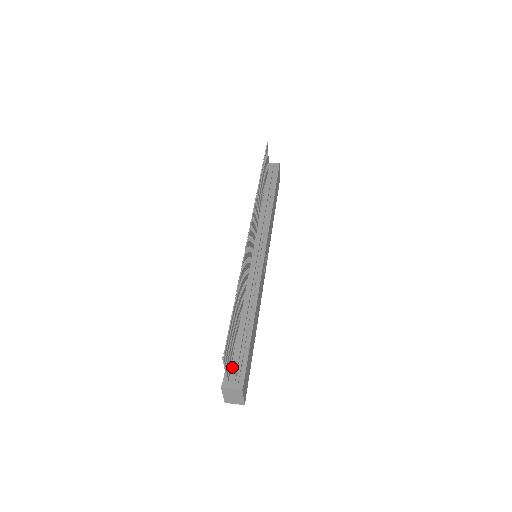
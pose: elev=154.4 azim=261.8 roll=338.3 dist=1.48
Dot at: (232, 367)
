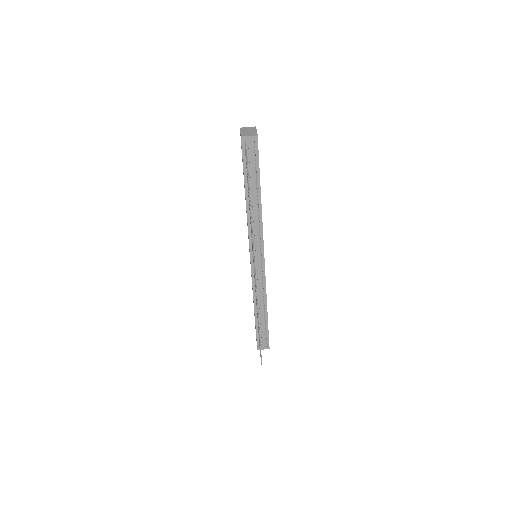
Dot at: (260, 338)
